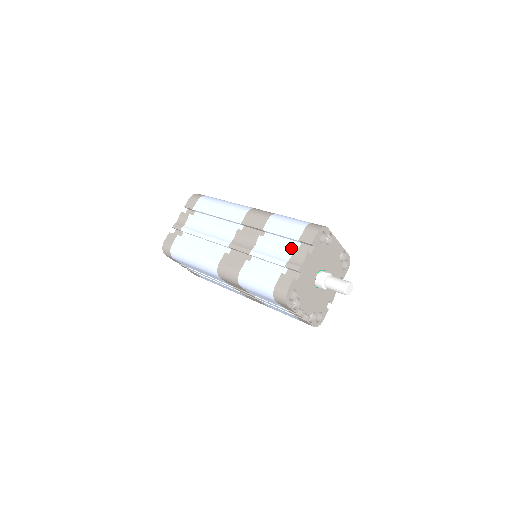
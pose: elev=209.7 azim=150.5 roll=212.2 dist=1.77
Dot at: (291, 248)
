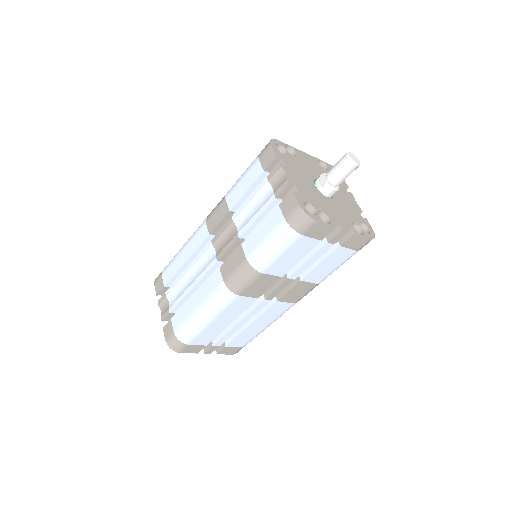
Dot at: (264, 182)
